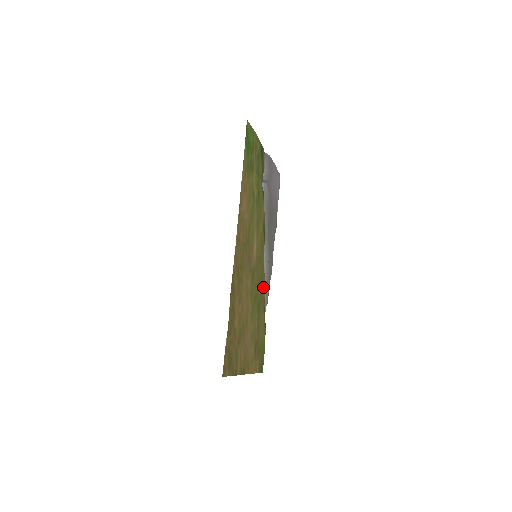
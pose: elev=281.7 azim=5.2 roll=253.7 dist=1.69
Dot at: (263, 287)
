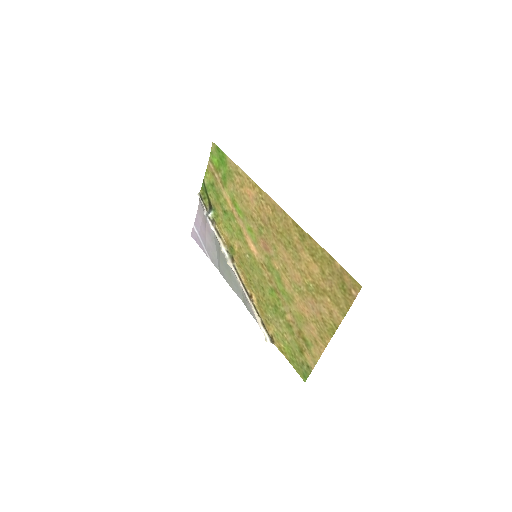
Dot at: (259, 300)
